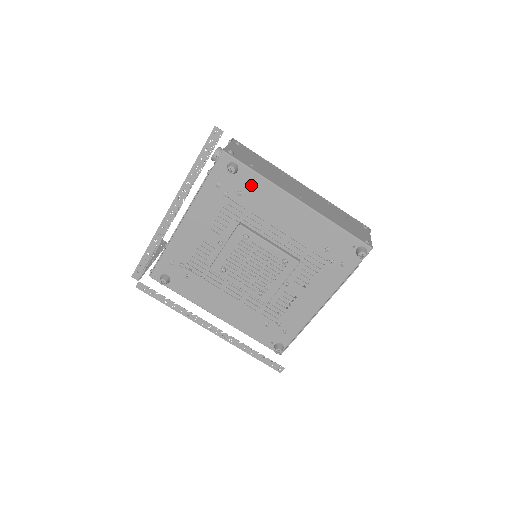
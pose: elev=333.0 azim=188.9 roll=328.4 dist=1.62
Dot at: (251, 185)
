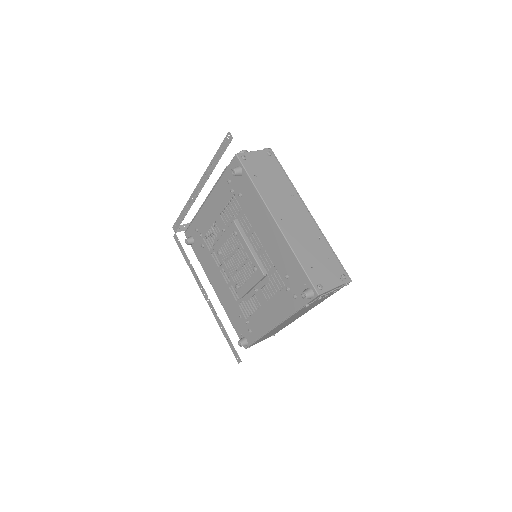
Dot at: (248, 191)
